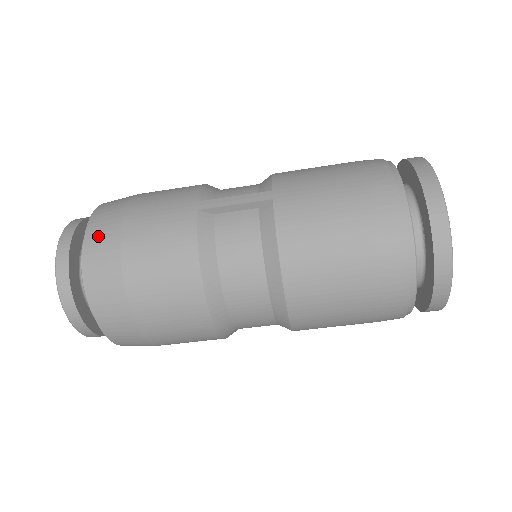
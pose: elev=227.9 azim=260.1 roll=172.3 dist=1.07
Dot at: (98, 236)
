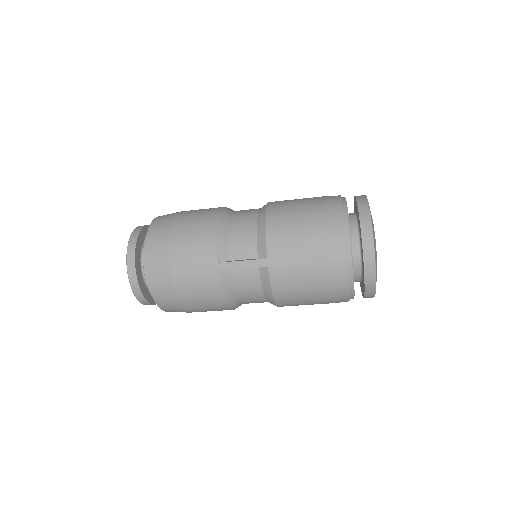
Dot at: (157, 283)
